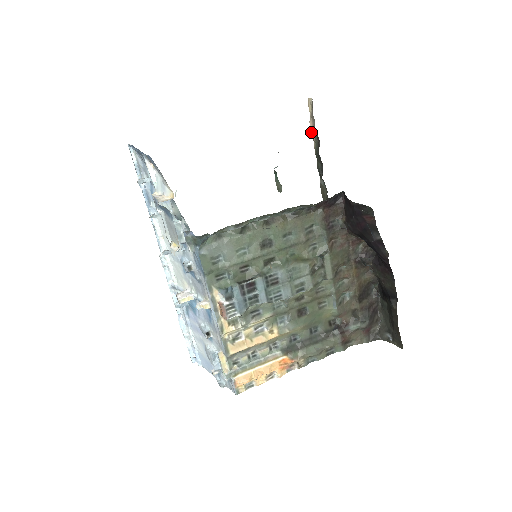
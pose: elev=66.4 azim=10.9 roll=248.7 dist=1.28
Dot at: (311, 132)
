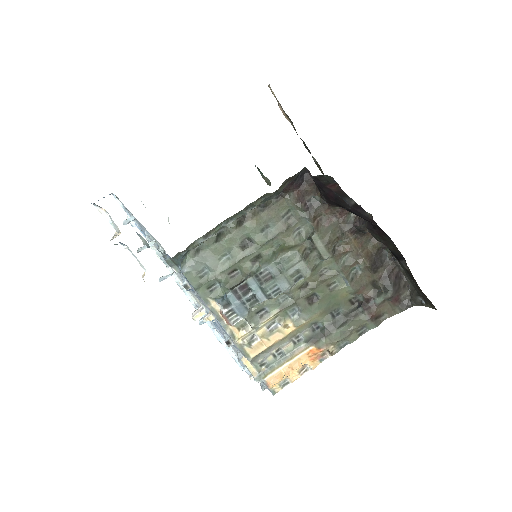
Dot at: occluded
